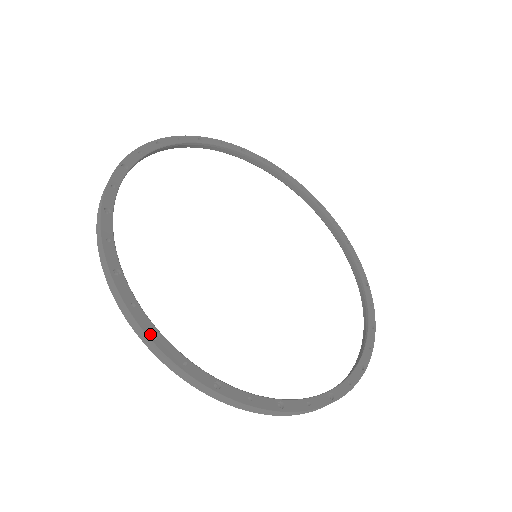
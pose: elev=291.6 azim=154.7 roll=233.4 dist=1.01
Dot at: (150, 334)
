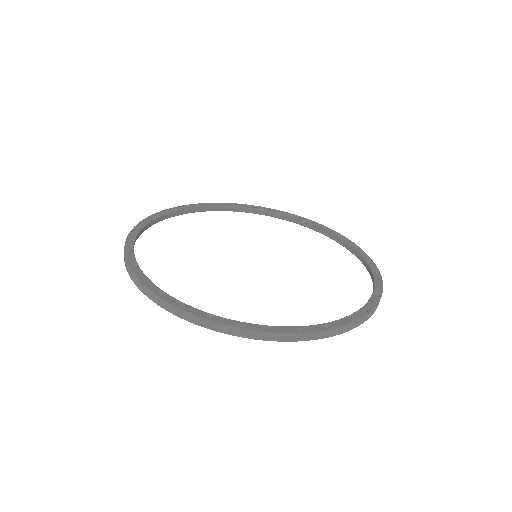
Dot at: (203, 316)
